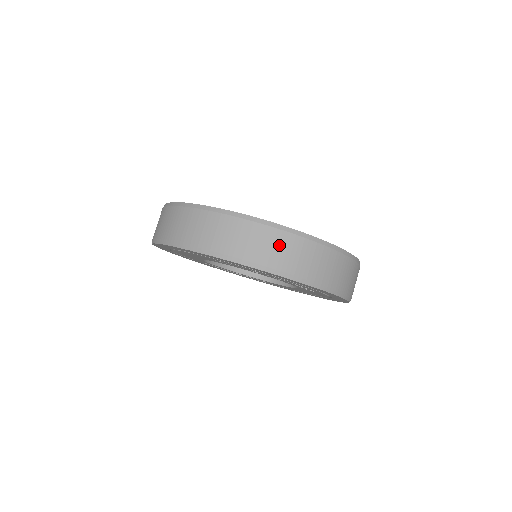
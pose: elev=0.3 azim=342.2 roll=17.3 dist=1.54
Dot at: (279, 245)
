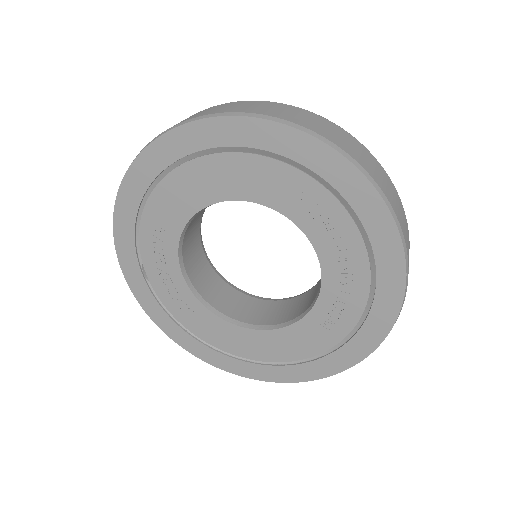
Dot at: (405, 223)
